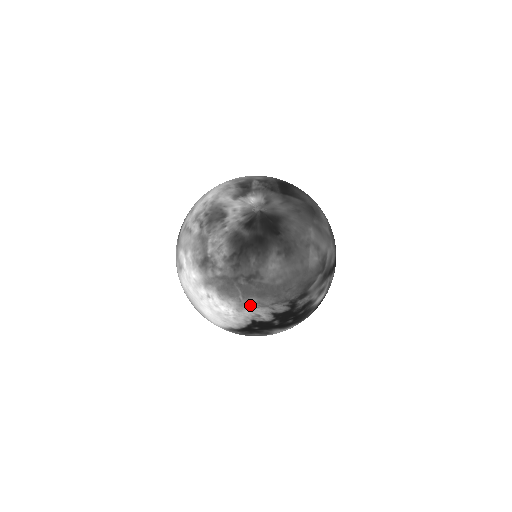
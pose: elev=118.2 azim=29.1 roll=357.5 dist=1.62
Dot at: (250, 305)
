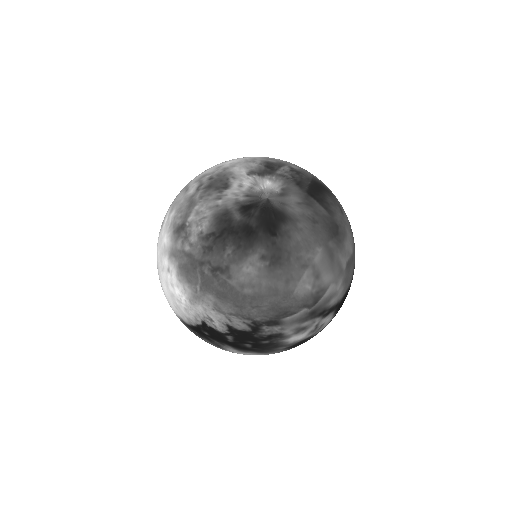
Dot at: (205, 302)
